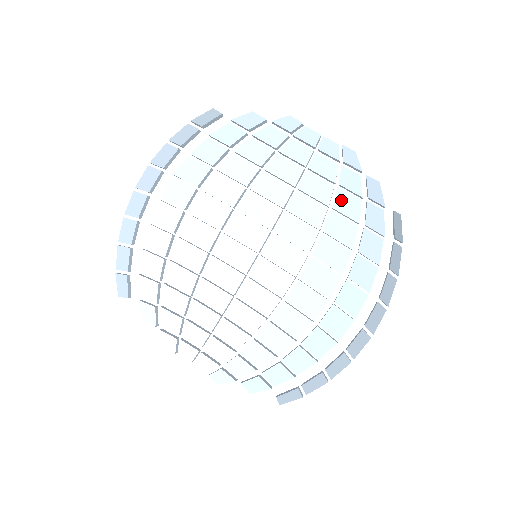
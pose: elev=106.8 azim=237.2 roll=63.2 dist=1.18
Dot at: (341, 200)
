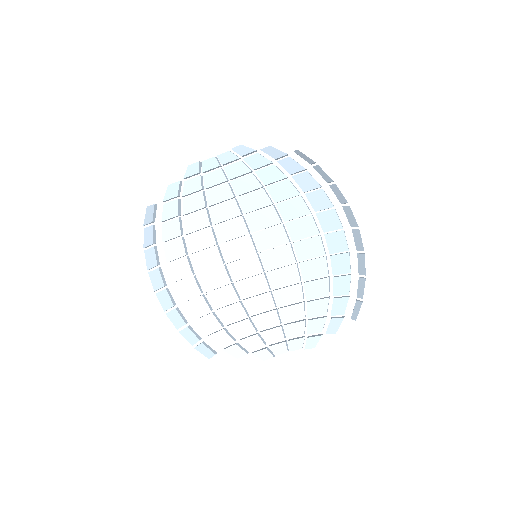
Dot at: (264, 176)
